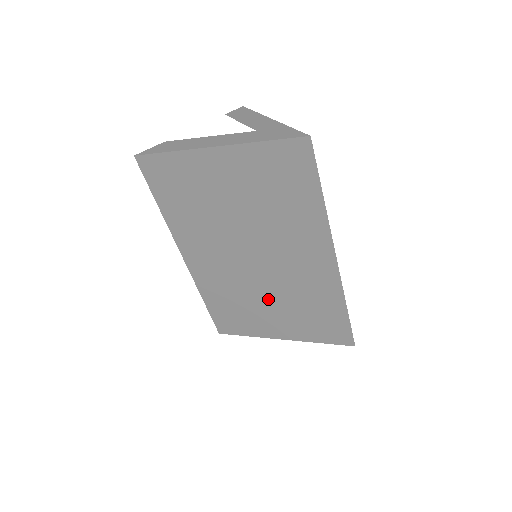
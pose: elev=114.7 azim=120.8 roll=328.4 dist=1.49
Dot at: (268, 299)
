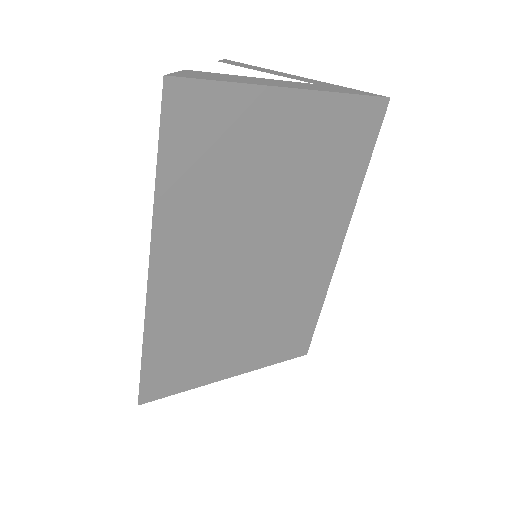
Dot at: (245, 318)
